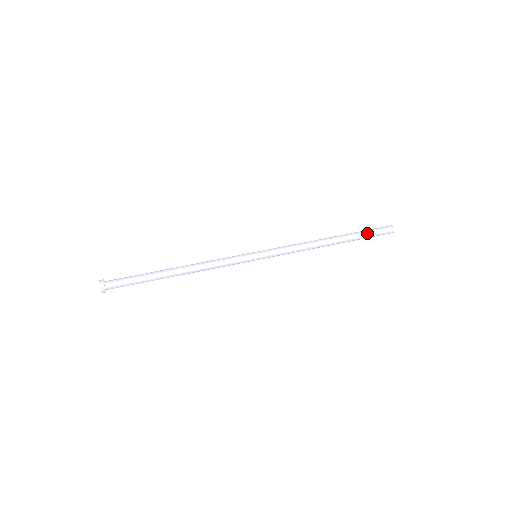
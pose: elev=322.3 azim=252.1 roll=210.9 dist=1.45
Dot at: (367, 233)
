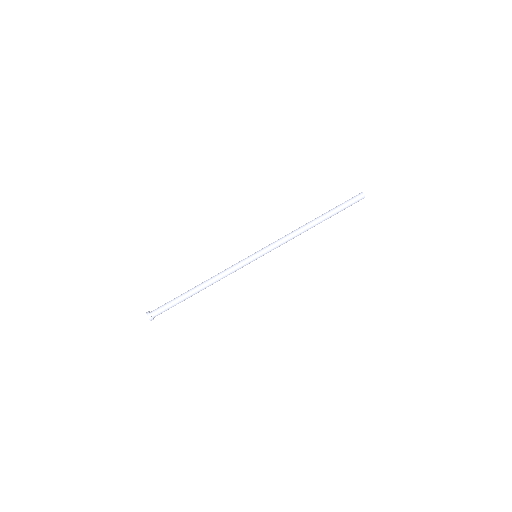
Dot at: occluded
